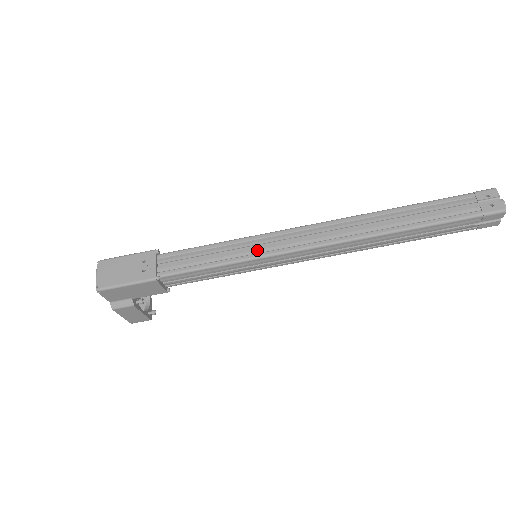
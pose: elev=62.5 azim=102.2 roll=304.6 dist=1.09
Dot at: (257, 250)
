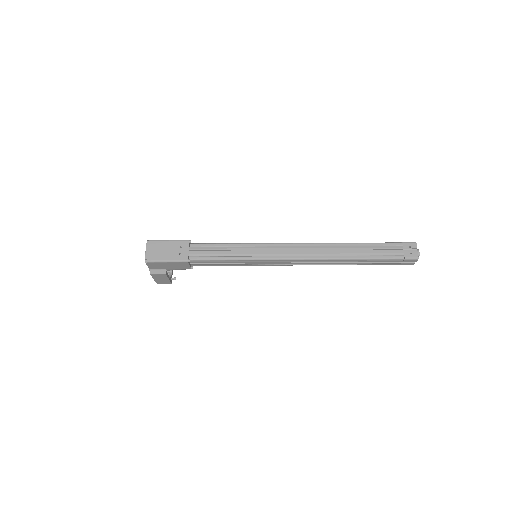
Dot at: (259, 254)
